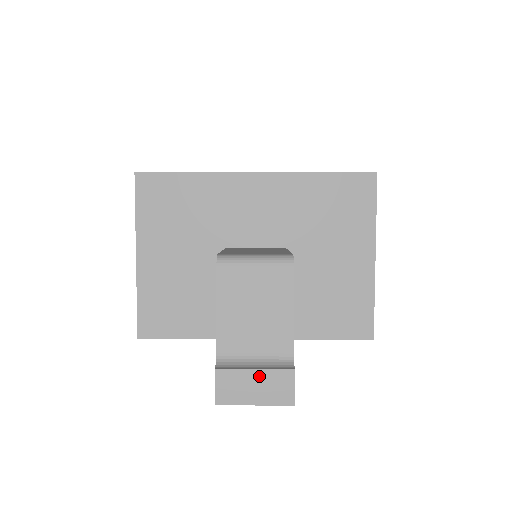
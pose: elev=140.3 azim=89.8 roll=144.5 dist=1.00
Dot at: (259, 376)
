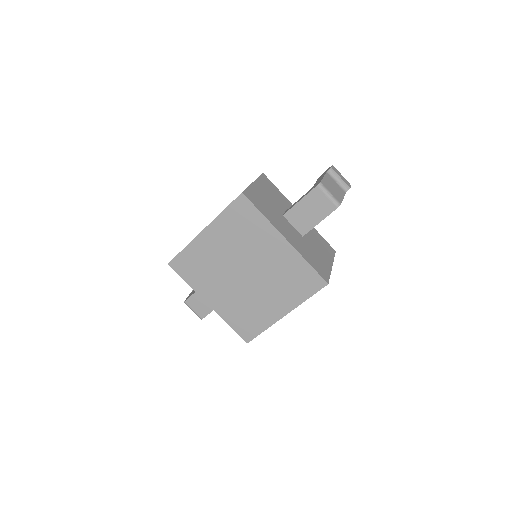
Dot at: occluded
